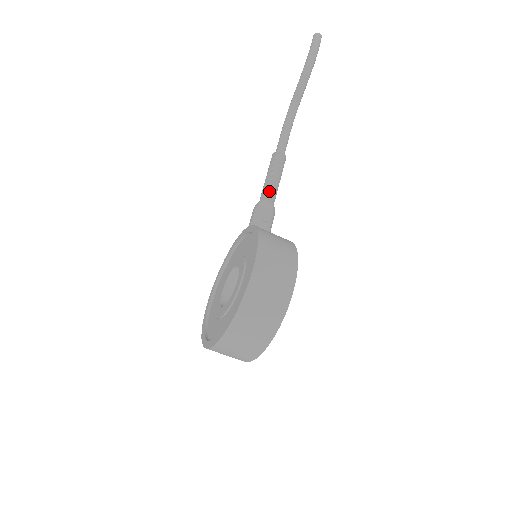
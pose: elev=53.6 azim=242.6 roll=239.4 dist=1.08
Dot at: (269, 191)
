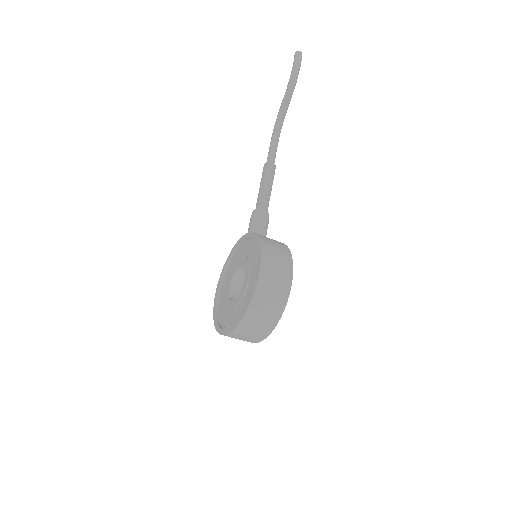
Dot at: (264, 199)
